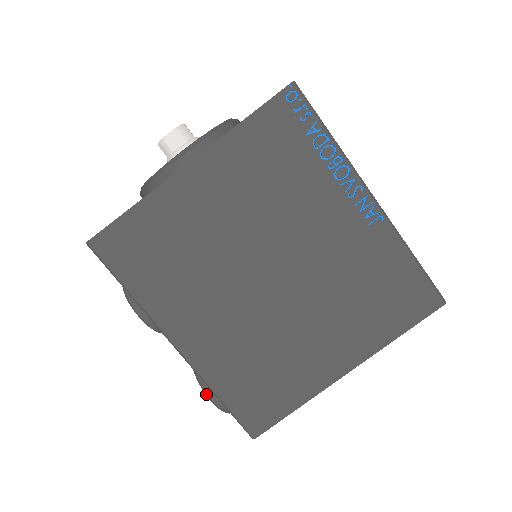
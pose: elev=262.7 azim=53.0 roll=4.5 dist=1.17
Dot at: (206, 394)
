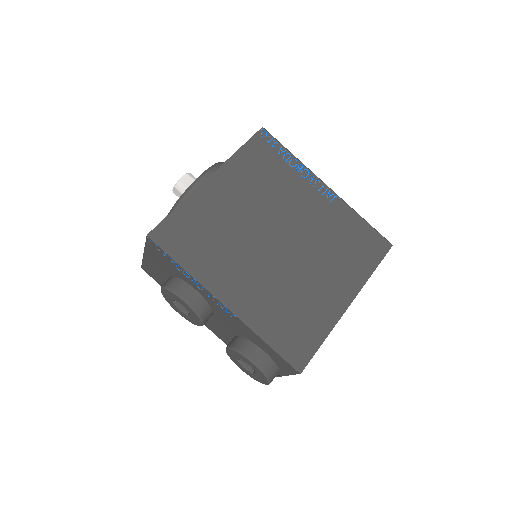
Dot at: (249, 359)
